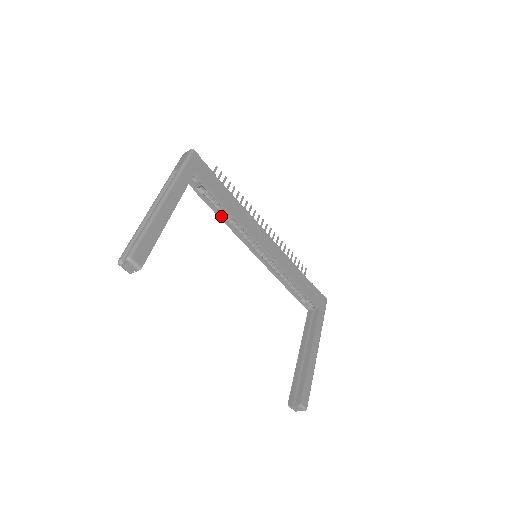
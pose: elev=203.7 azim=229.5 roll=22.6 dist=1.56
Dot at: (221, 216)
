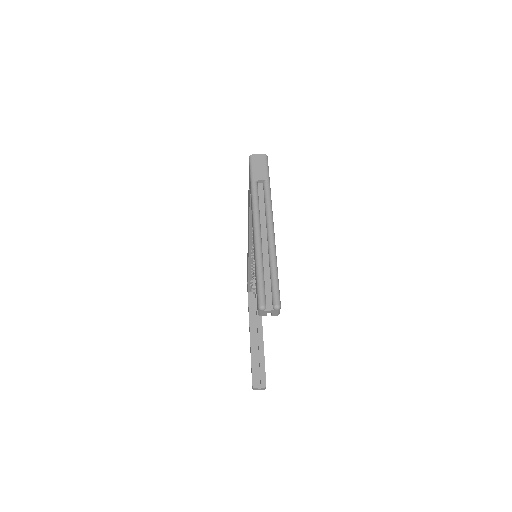
Dot at: occluded
